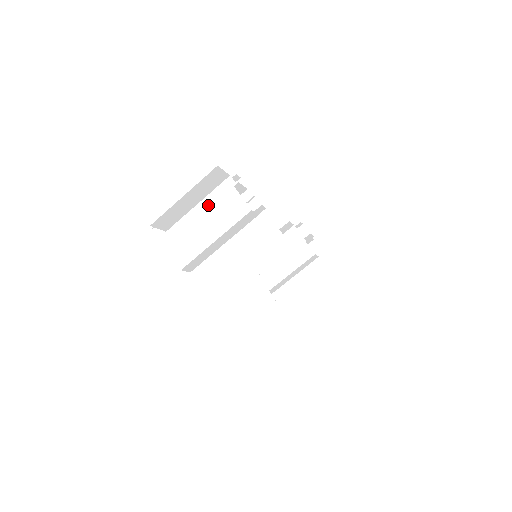
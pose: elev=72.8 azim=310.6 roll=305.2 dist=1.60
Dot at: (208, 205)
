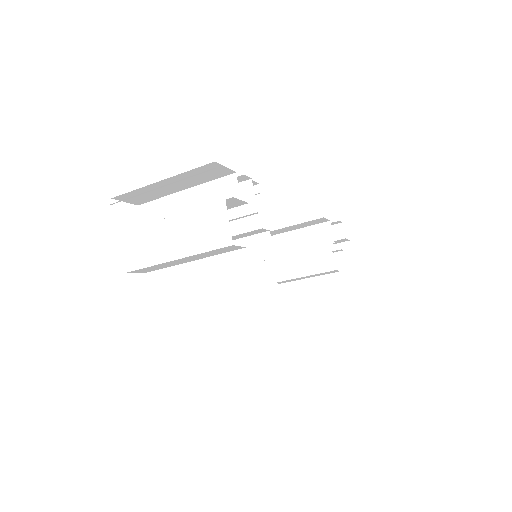
Dot at: (195, 198)
